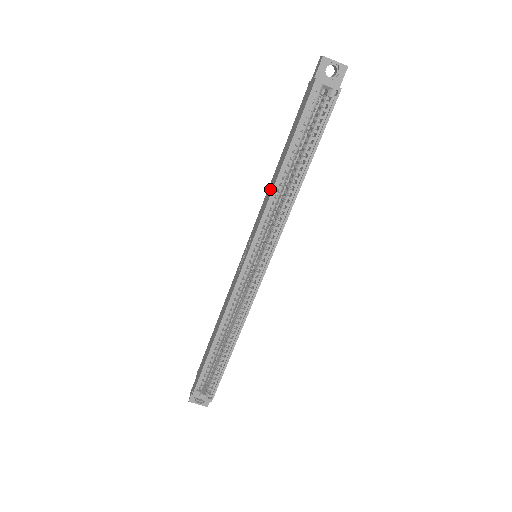
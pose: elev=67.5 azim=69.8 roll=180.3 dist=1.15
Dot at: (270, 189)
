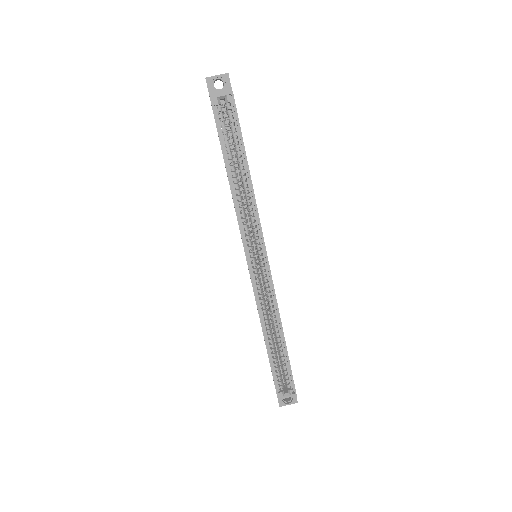
Dot at: occluded
